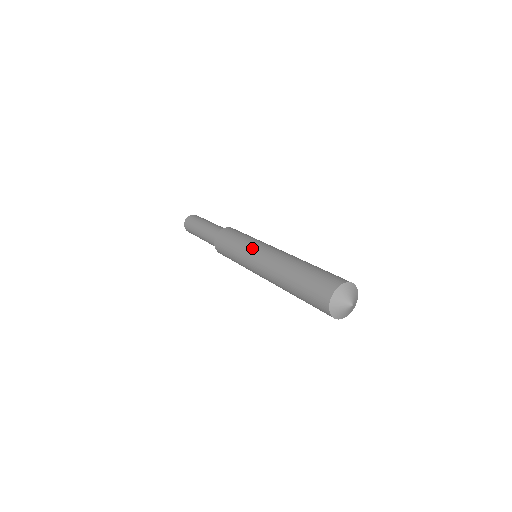
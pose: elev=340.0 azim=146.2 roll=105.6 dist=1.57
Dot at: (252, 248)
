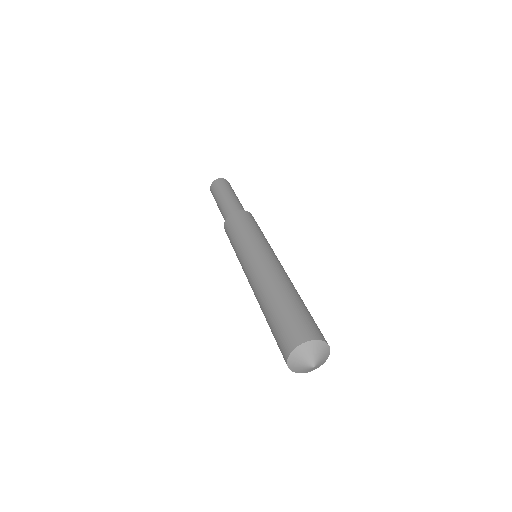
Dot at: (248, 251)
